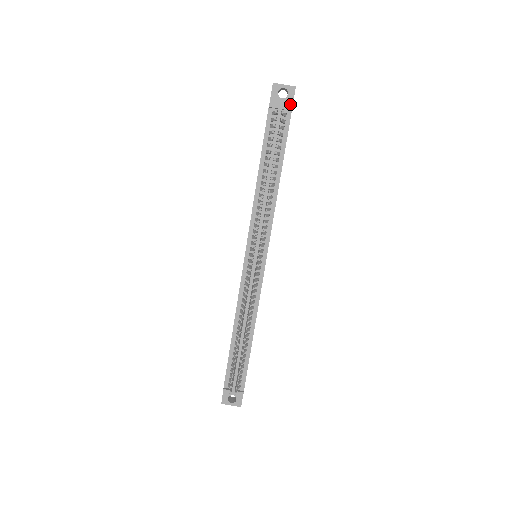
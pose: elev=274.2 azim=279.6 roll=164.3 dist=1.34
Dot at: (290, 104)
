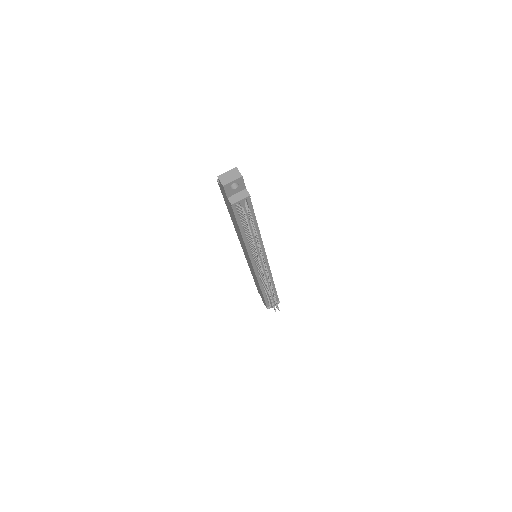
Dot at: (243, 187)
